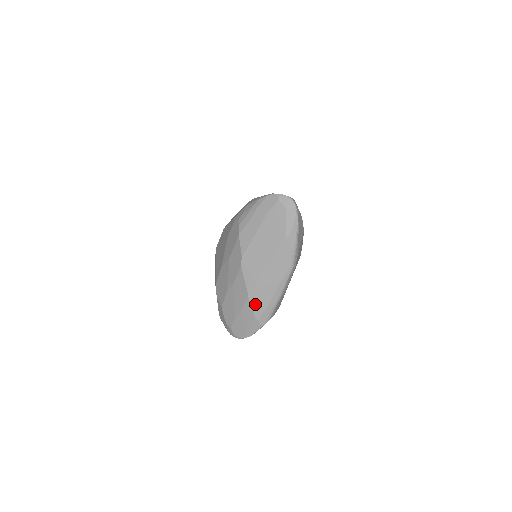
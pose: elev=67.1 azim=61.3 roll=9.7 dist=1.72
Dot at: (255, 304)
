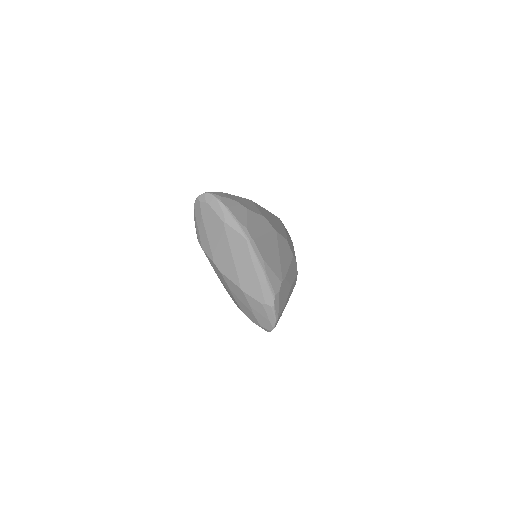
Dot at: (251, 292)
